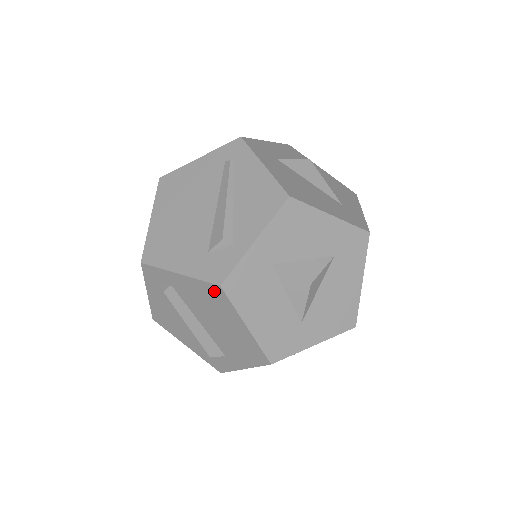
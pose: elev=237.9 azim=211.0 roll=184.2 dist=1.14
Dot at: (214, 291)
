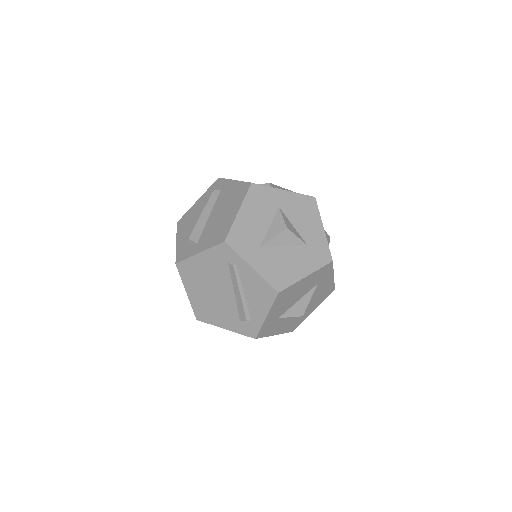
Dot at: (244, 187)
